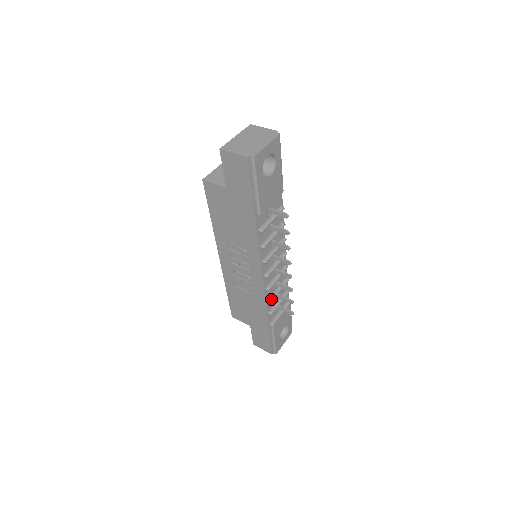
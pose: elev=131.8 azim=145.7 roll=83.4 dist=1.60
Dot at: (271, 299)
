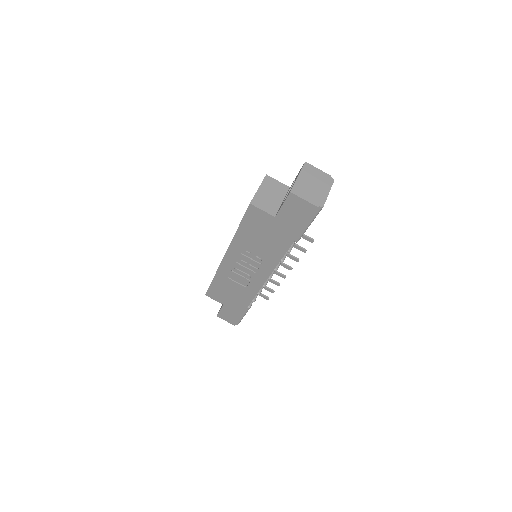
Dot at: (260, 291)
